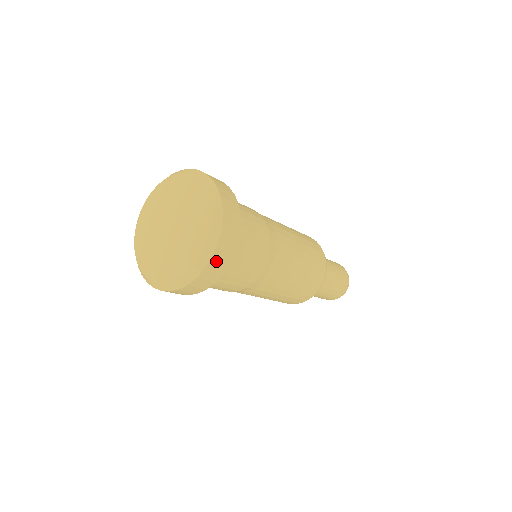
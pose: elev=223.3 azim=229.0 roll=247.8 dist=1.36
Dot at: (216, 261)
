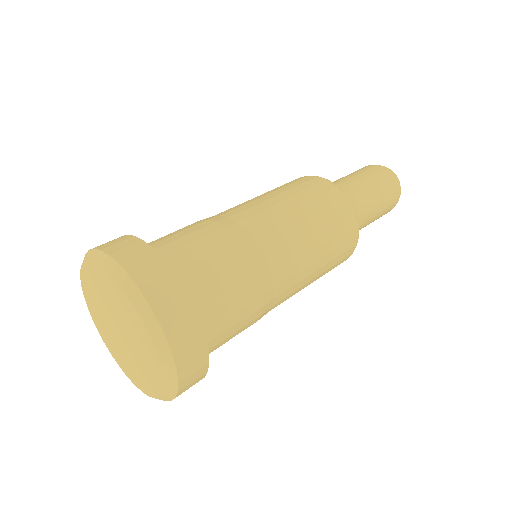
Dot at: (183, 351)
